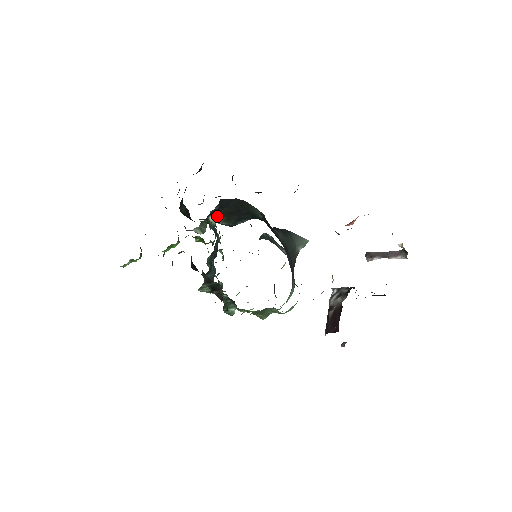
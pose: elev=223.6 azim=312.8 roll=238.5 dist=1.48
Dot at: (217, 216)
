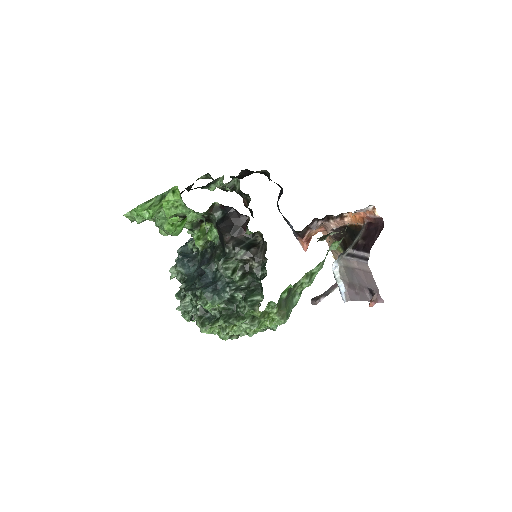
Dot at: occluded
